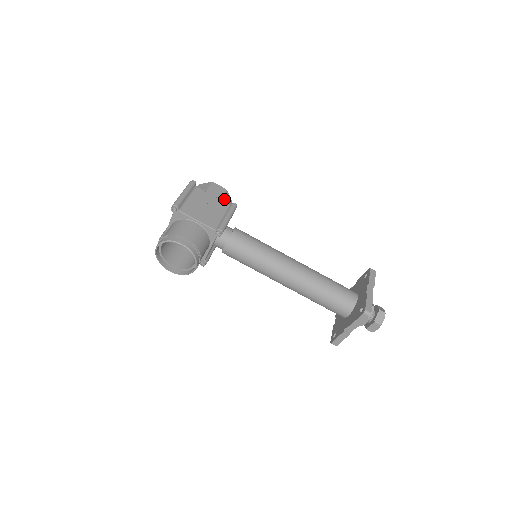
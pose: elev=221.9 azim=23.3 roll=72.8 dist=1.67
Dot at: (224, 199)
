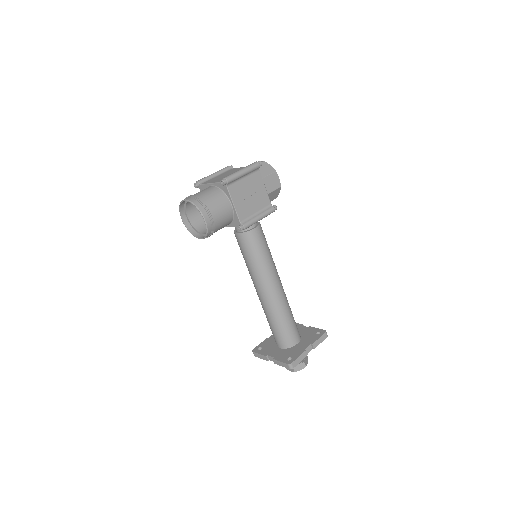
Dot at: (272, 193)
